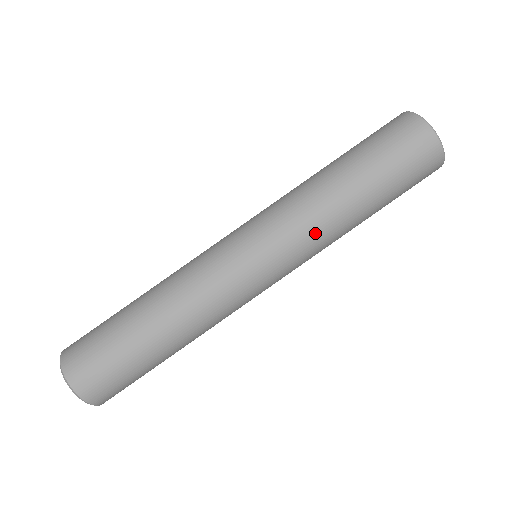
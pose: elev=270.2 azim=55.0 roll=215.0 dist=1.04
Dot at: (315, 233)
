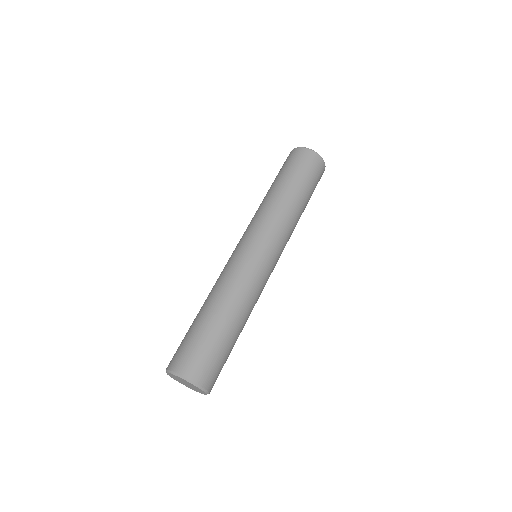
Dot at: (290, 230)
